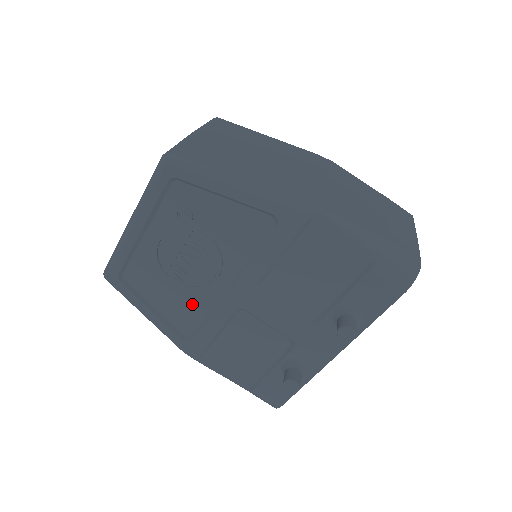
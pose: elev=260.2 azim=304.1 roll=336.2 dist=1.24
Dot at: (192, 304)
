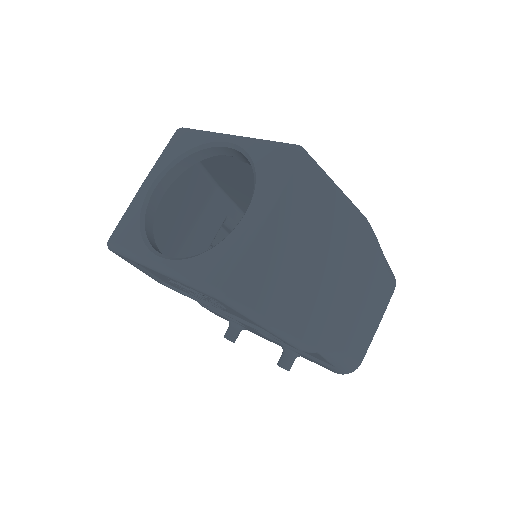
Dot at: occluded
